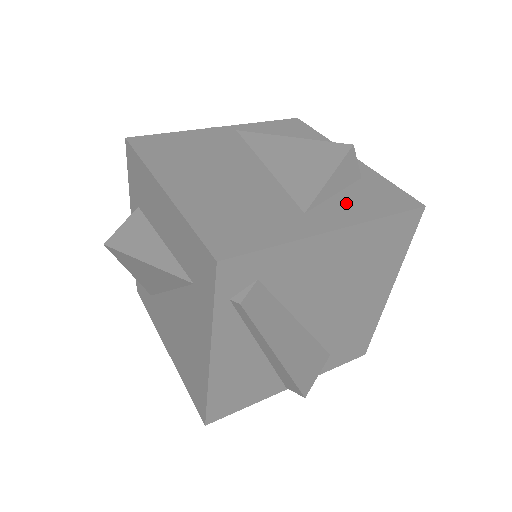
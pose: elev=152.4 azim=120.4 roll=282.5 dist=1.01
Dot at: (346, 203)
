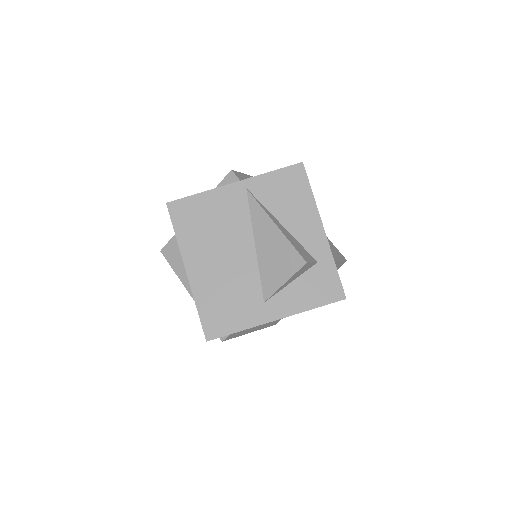
Dot at: (294, 293)
